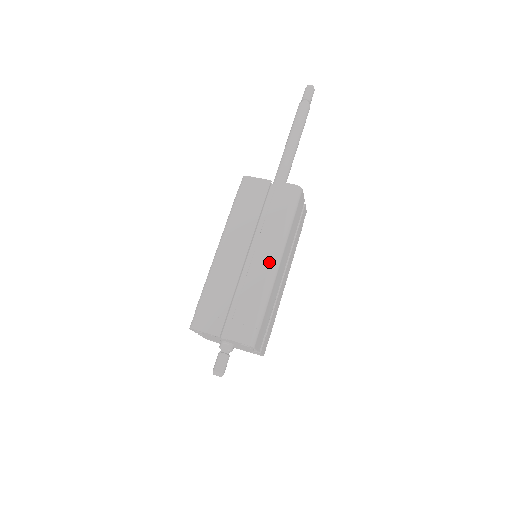
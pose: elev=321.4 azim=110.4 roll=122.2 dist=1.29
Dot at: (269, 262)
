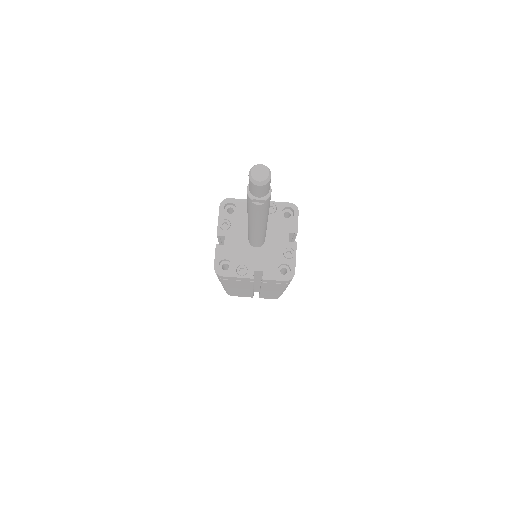
Dot at: occluded
